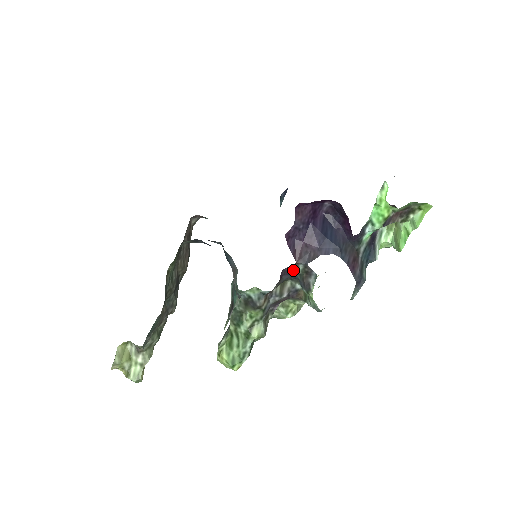
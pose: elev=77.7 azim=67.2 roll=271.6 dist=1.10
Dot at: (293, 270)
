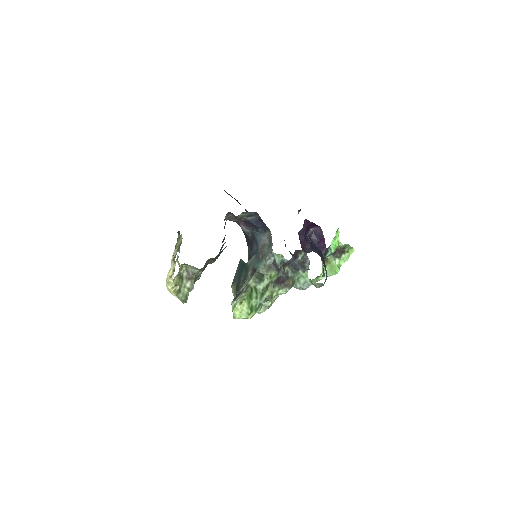
Dot at: (298, 255)
